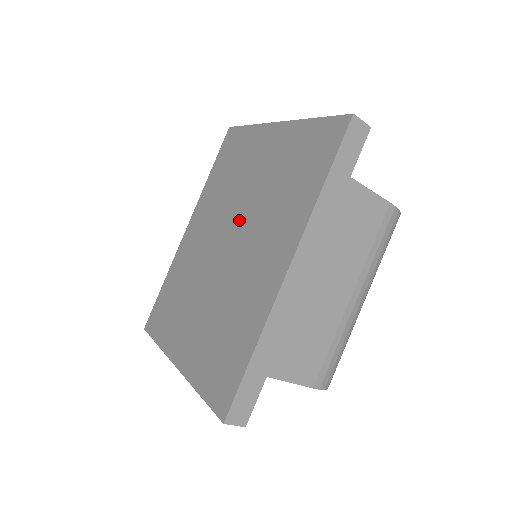
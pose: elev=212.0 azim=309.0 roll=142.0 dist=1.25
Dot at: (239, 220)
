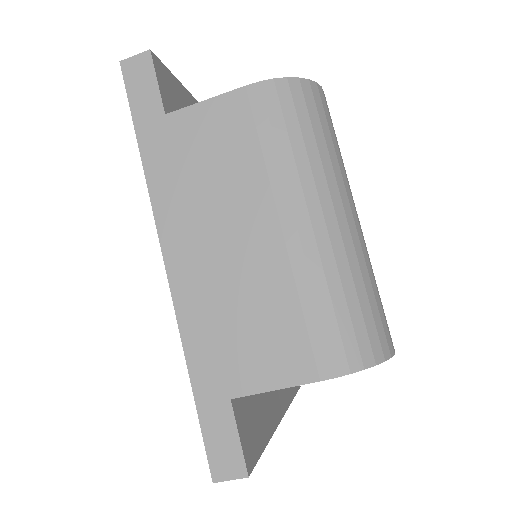
Dot at: occluded
